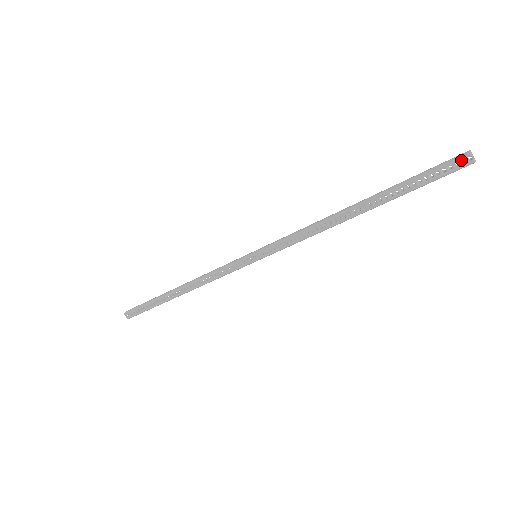
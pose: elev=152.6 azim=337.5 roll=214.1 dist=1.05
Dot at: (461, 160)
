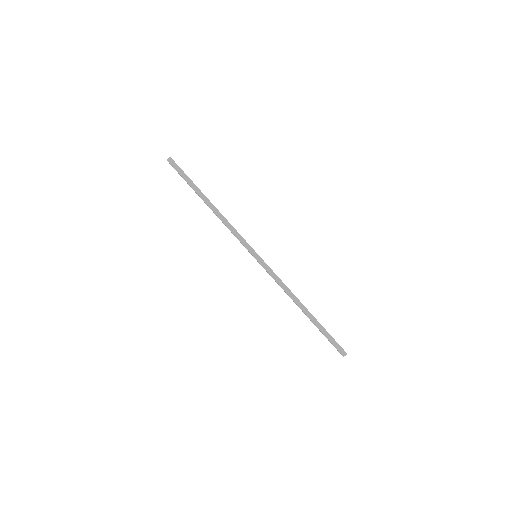
Dot at: (340, 353)
